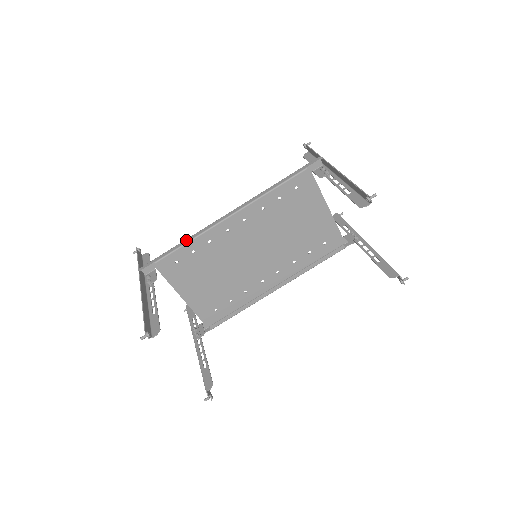
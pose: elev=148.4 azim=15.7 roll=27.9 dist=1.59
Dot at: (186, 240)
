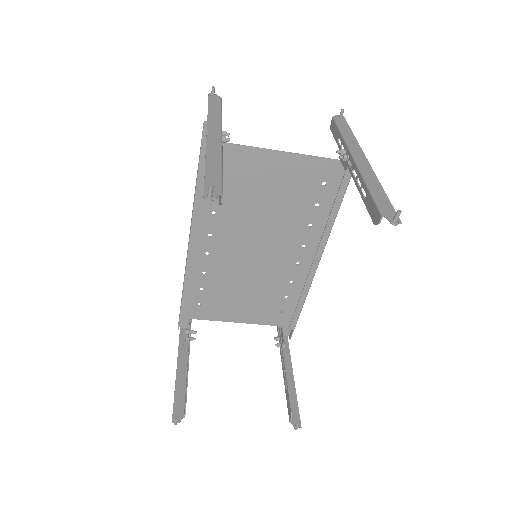
Dot at: occluded
